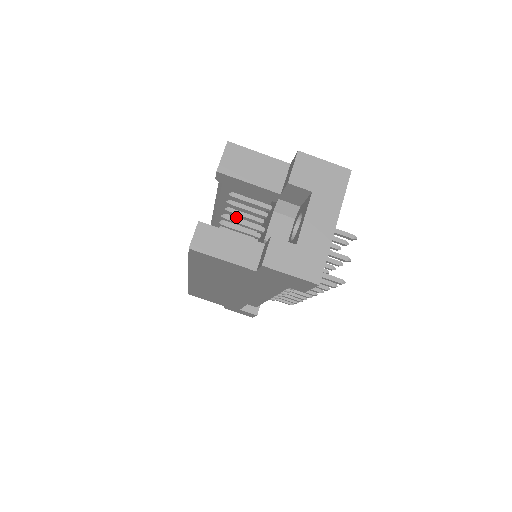
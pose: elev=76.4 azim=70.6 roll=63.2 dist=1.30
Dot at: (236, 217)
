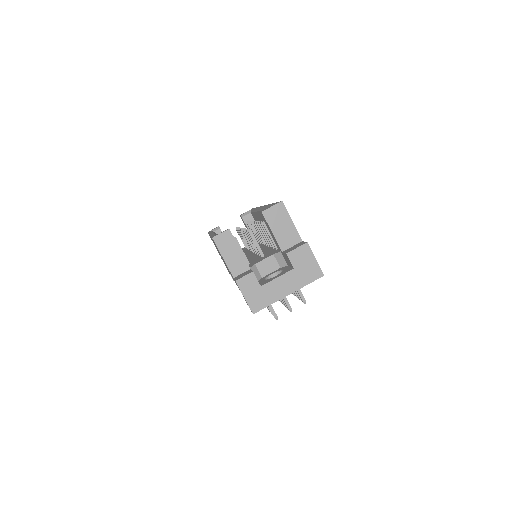
Dot at: occluded
